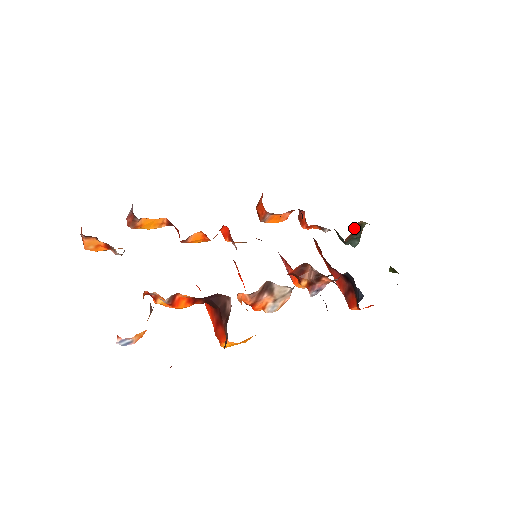
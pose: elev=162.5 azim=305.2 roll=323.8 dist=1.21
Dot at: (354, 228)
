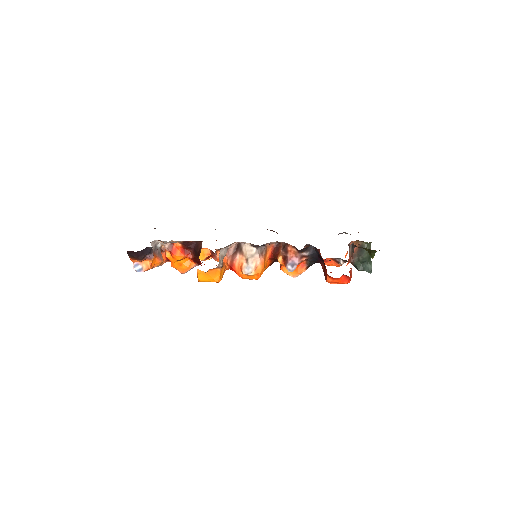
Dot at: (355, 248)
